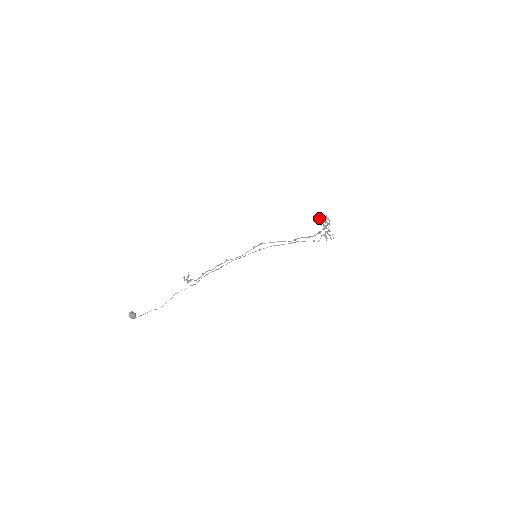
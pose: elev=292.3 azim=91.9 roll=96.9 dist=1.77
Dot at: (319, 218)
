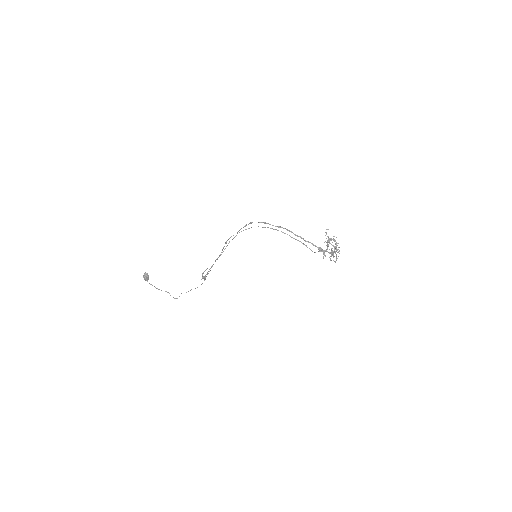
Dot at: (329, 241)
